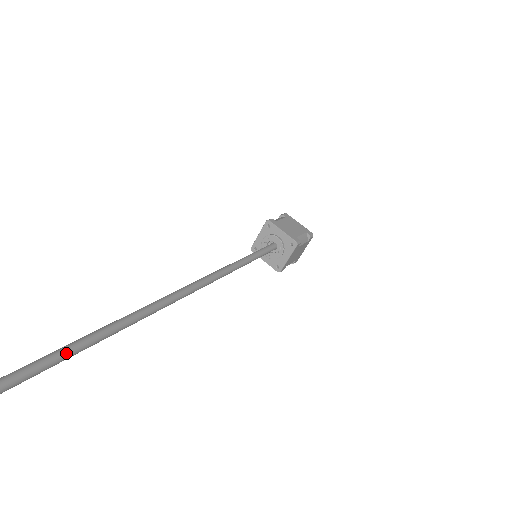
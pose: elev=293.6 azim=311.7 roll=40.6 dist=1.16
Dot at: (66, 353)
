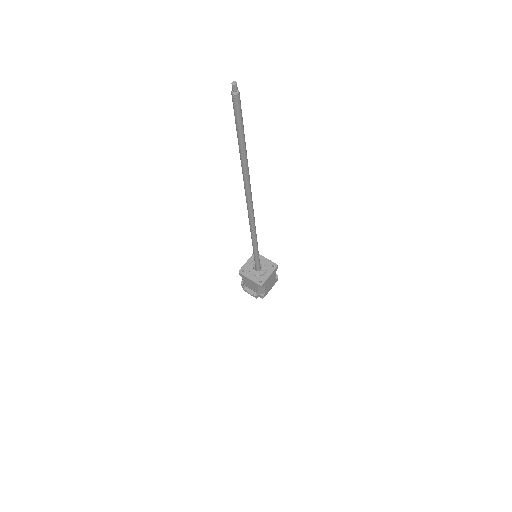
Dot at: occluded
